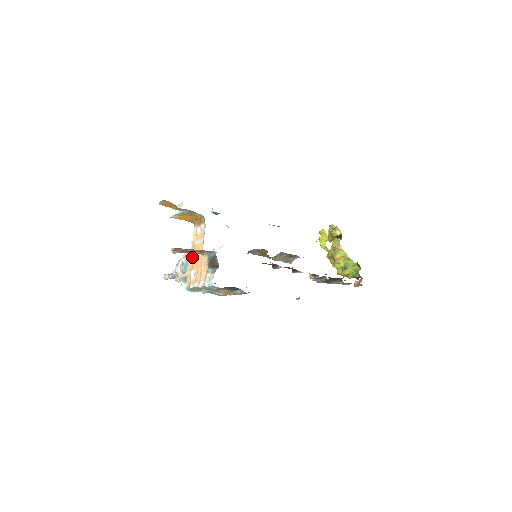
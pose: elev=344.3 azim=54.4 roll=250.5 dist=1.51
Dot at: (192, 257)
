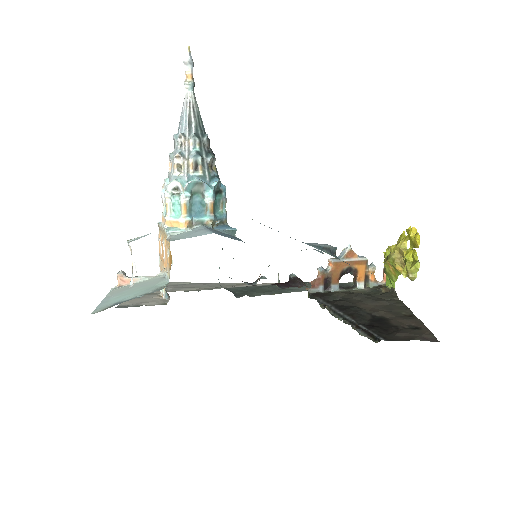
Dot at: occluded
